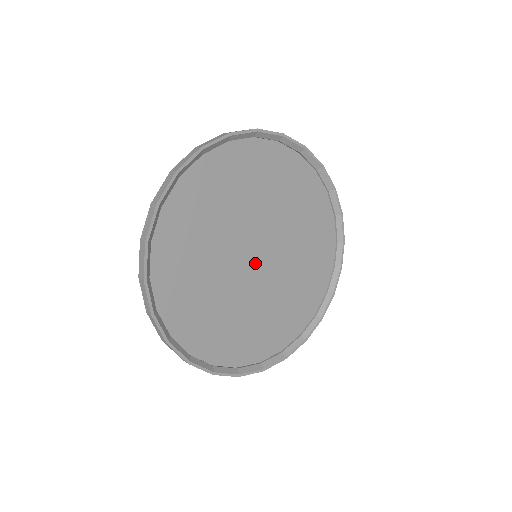
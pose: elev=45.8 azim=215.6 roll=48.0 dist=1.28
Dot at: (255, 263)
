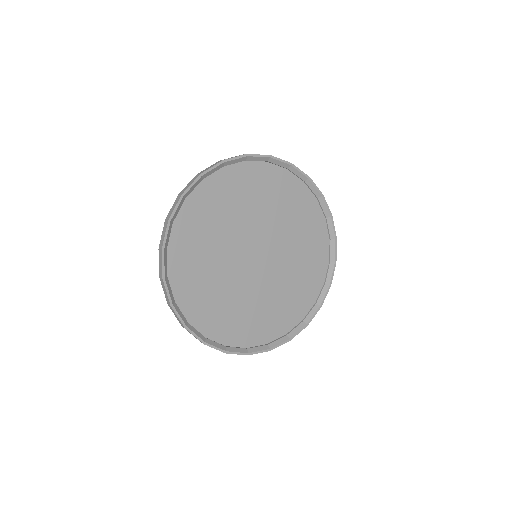
Dot at: (256, 262)
